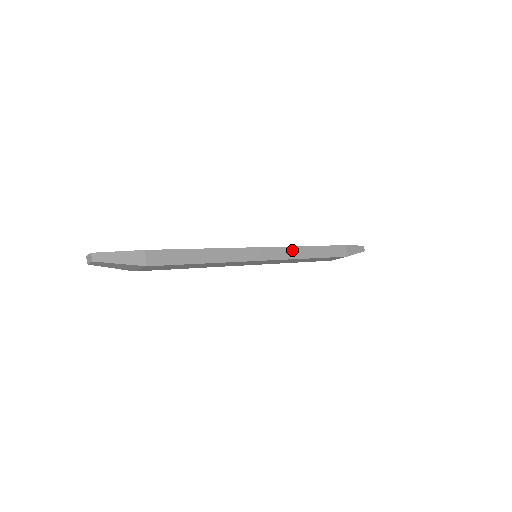
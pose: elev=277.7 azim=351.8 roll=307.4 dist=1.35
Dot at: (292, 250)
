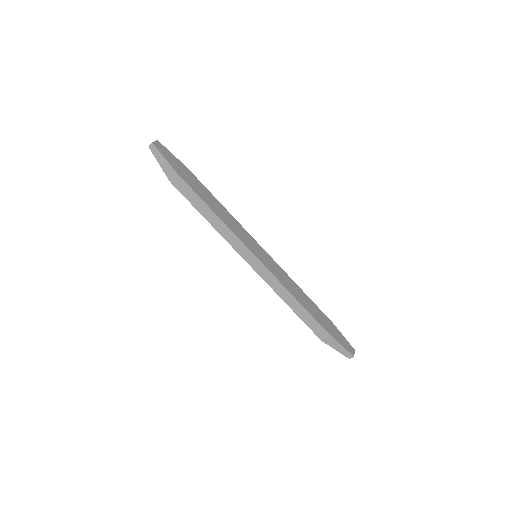
Dot at: (278, 284)
